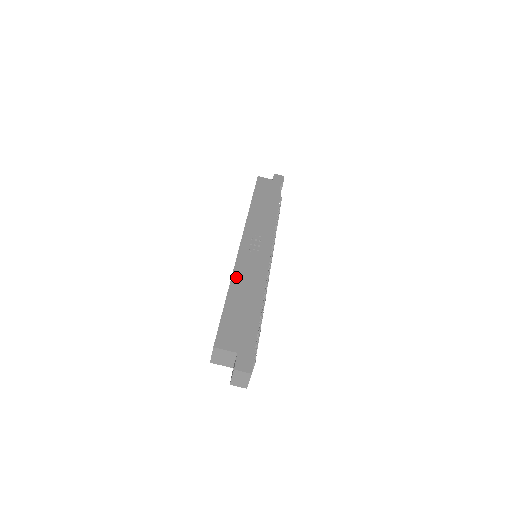
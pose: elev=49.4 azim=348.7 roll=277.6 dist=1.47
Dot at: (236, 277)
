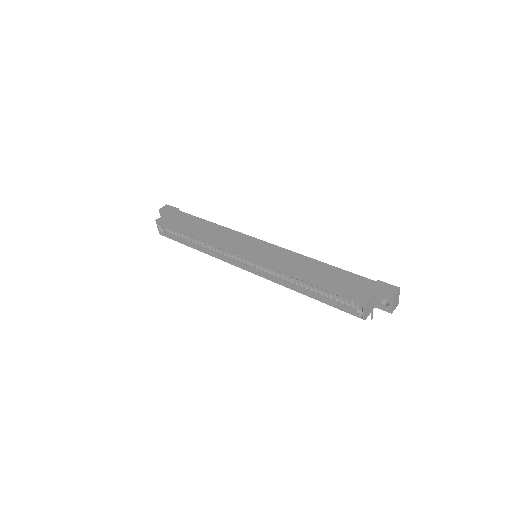
Dot at: (288, 269)
